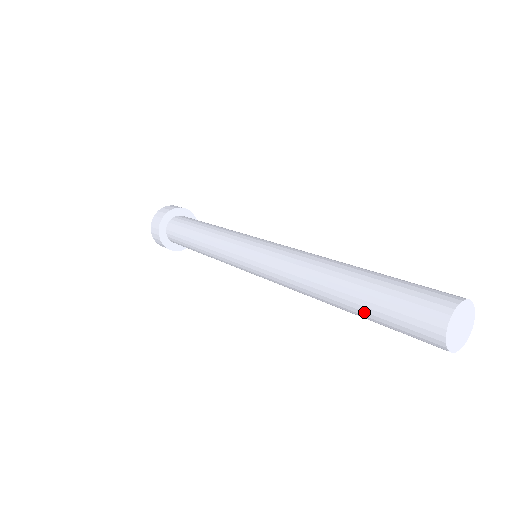
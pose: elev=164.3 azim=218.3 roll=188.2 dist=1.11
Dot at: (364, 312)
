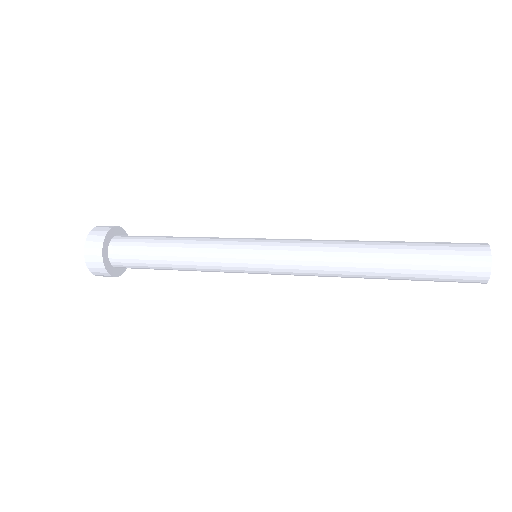
Dot at: (413, 254)
